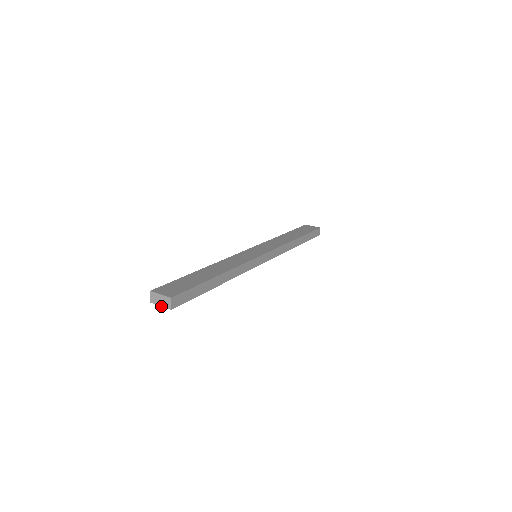
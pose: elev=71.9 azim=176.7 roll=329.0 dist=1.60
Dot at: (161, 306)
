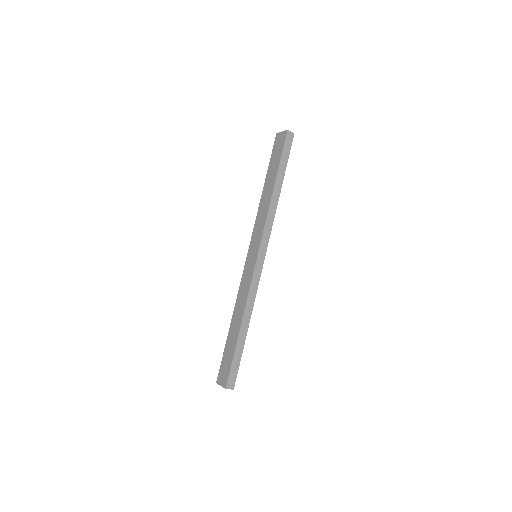
Dot at: occluded
